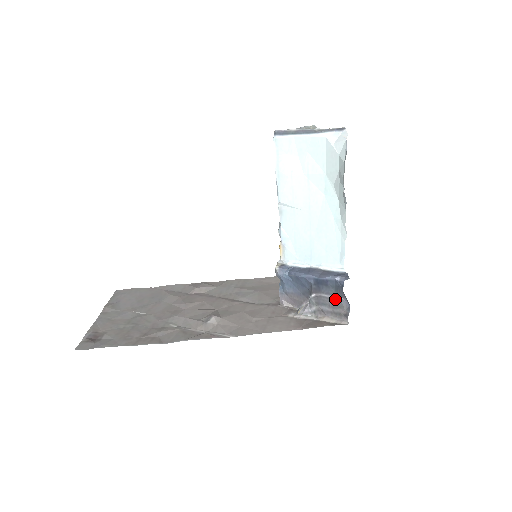
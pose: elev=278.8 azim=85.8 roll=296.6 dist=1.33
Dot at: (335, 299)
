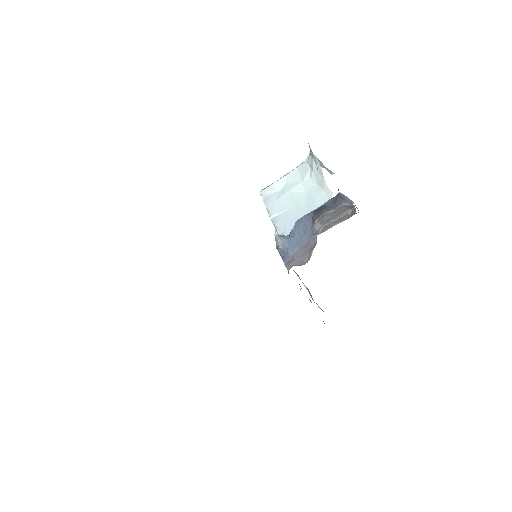
Dot at: (337, 209)
